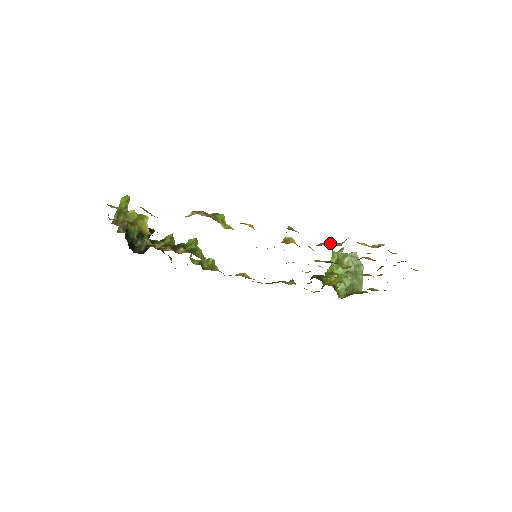
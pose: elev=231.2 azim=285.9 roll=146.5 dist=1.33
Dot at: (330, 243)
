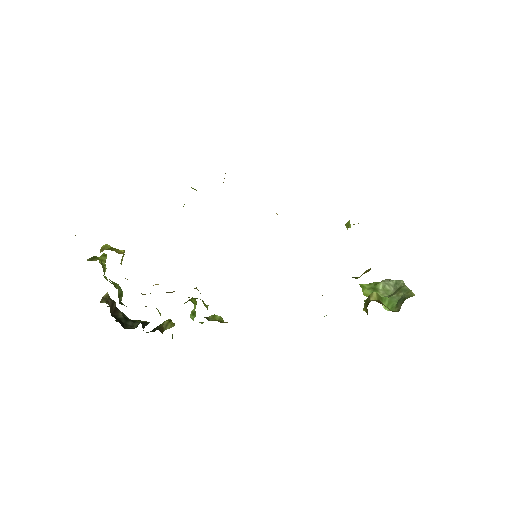
Dot at: occluded
